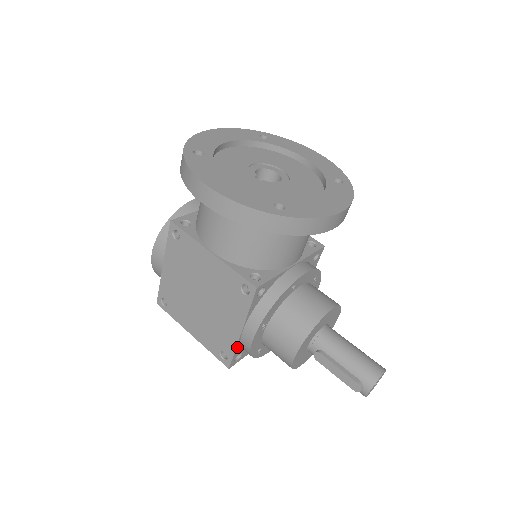
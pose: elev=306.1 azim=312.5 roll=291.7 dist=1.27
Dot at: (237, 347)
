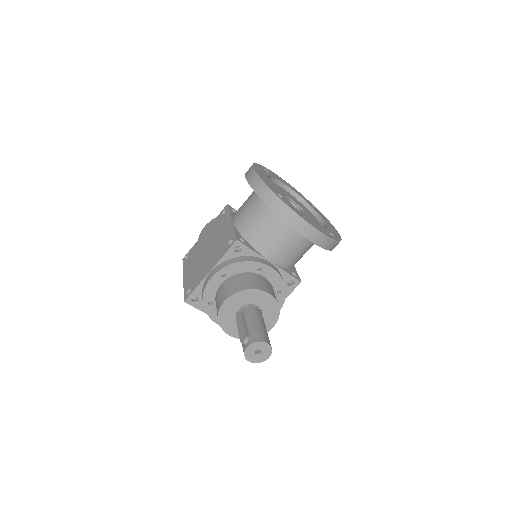
Dot at: (200, 285)
